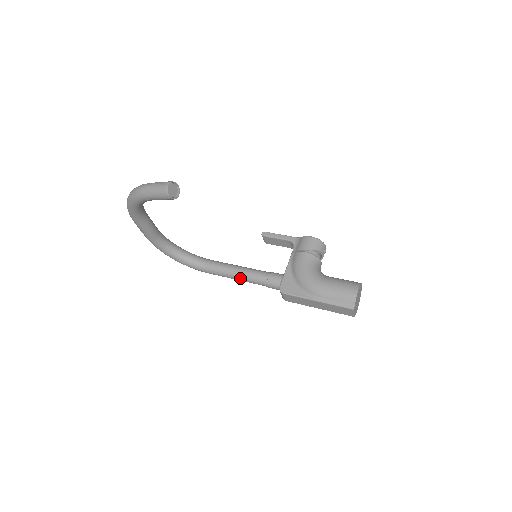
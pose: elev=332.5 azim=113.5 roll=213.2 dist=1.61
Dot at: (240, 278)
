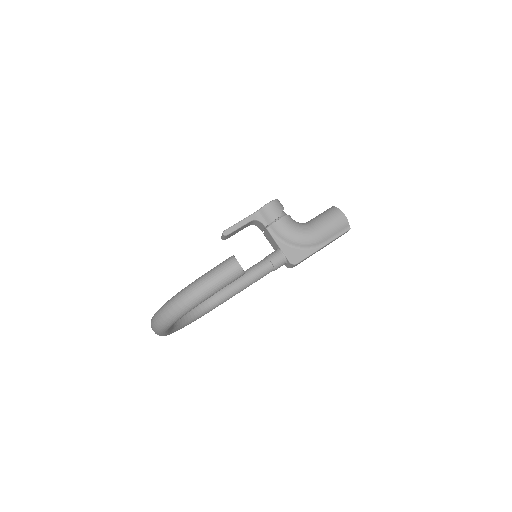
Dot at: (249, 285)
